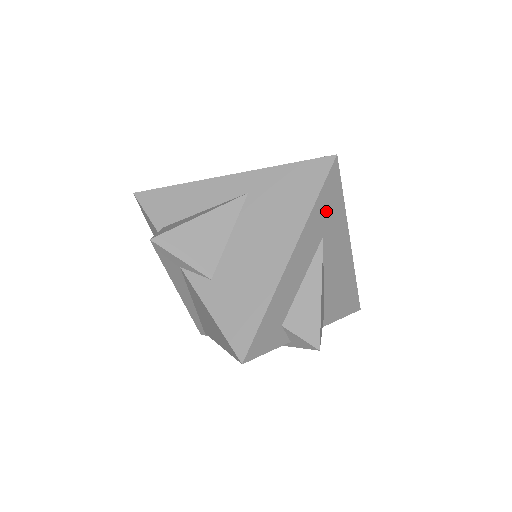
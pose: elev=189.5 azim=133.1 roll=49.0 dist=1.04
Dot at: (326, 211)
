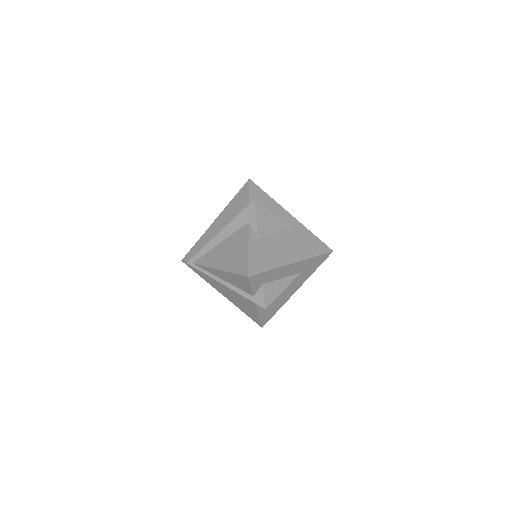
Dot at: (311, 265)
